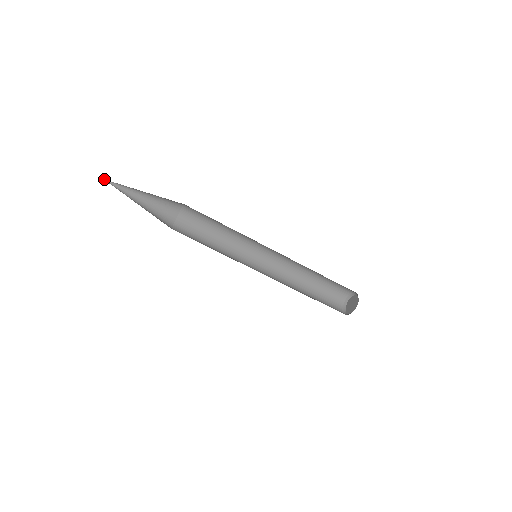
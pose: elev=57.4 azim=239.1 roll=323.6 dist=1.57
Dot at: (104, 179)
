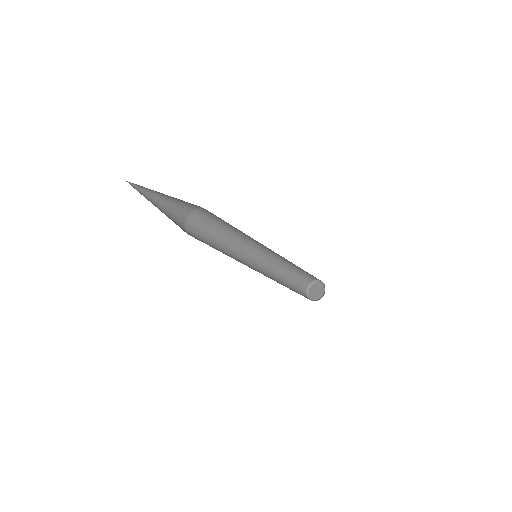
Dot at: occluded
